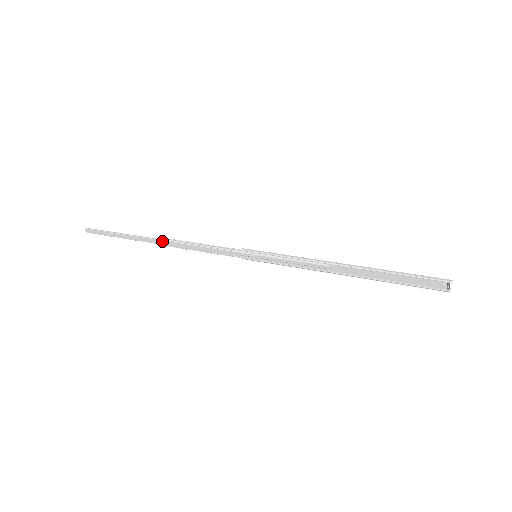
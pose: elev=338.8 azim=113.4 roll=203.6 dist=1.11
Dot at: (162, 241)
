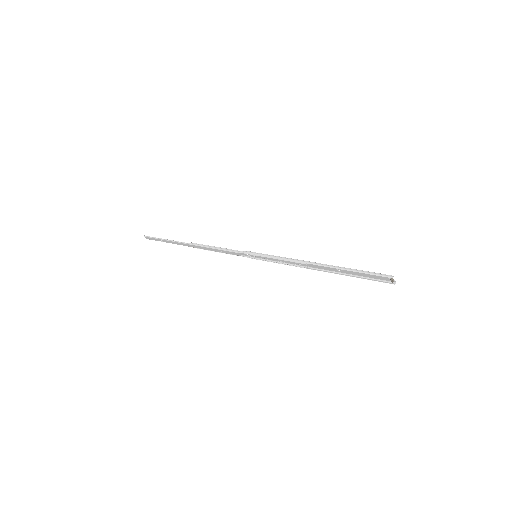
Dot at: (193, 245)
